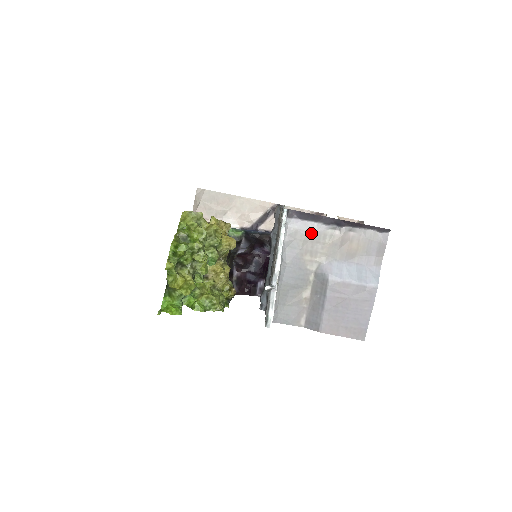
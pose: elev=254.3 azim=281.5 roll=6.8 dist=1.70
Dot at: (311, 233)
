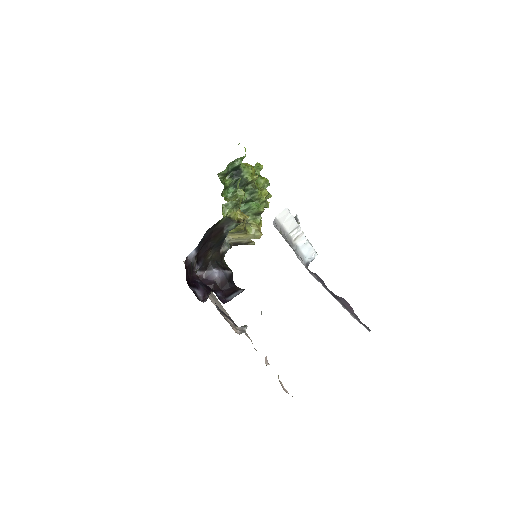
Dot at: (316, 277)
